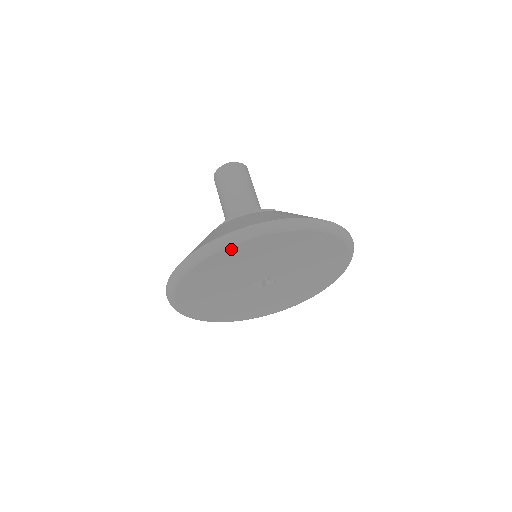
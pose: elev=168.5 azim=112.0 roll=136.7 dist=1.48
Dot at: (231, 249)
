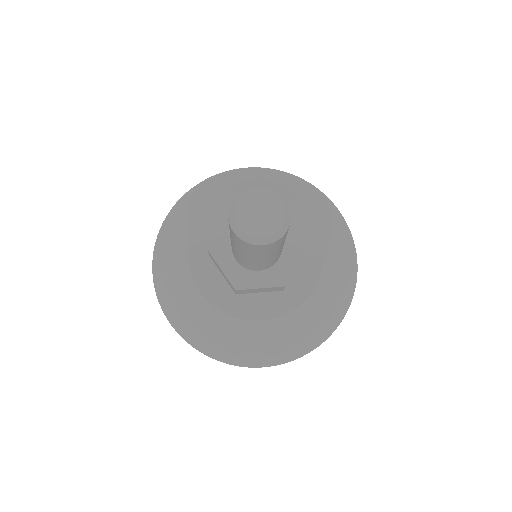
Dot at: occluded
